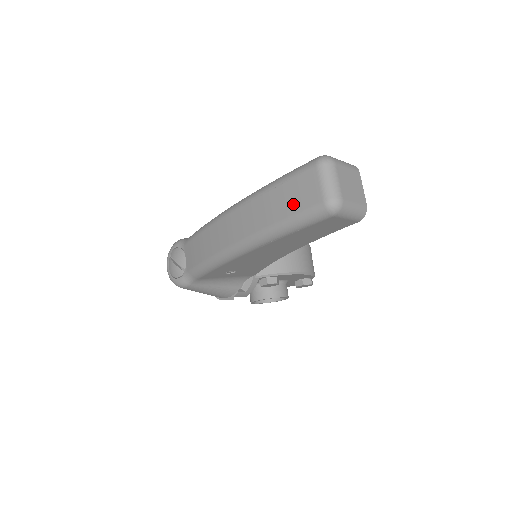
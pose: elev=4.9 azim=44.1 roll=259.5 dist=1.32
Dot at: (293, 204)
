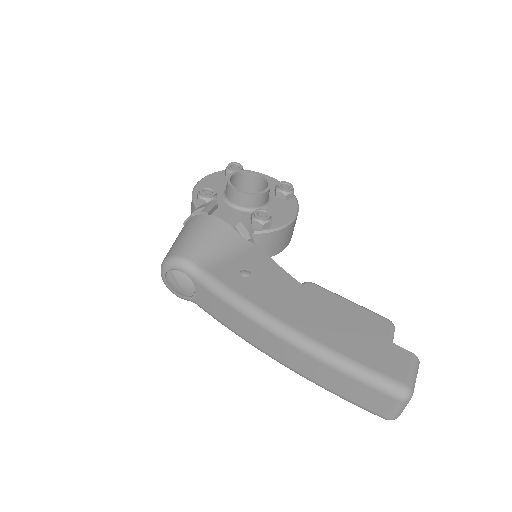
Dot at: (358, 398)
